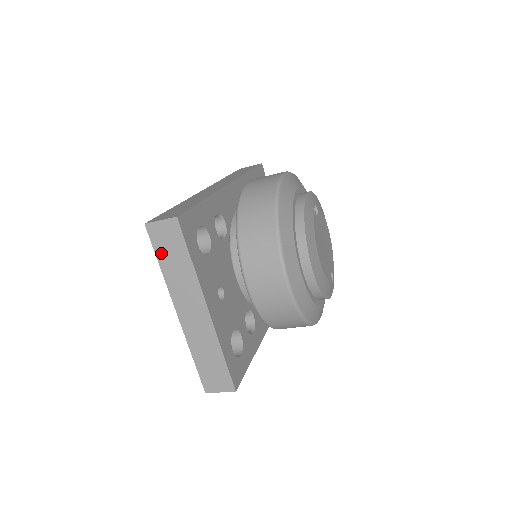
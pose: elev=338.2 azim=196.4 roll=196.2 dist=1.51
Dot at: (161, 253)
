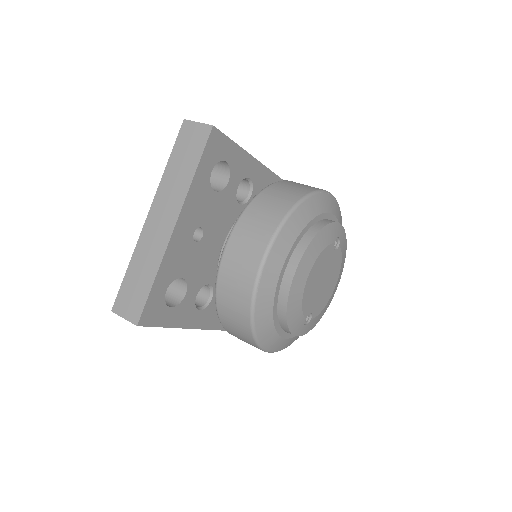
Dot at: (177, 151)
